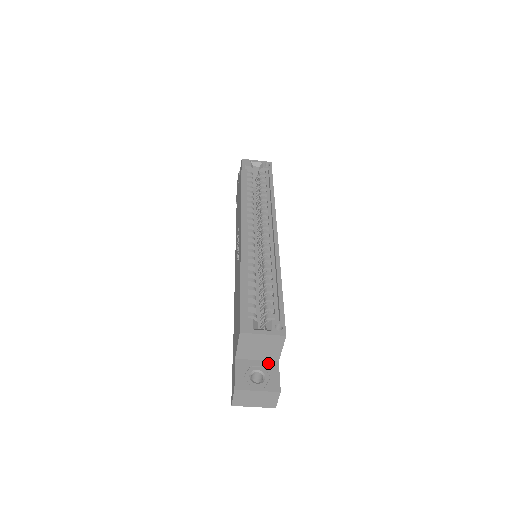
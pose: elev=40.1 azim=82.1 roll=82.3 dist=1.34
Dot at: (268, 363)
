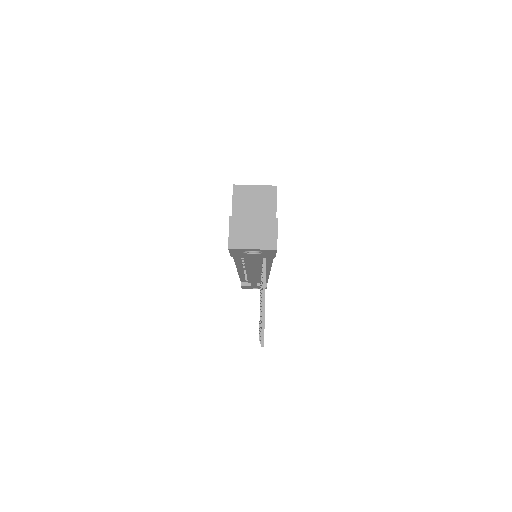
Dot at: occluded
